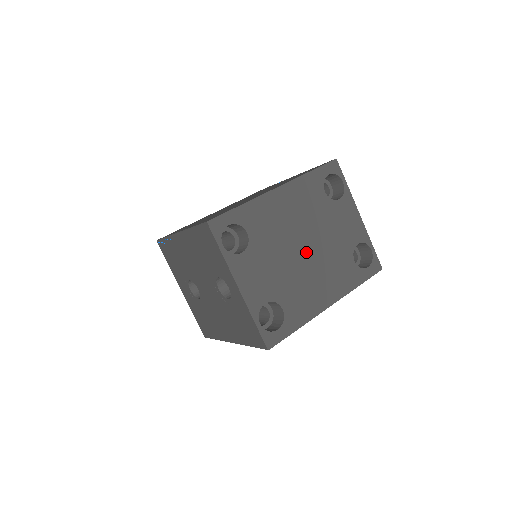
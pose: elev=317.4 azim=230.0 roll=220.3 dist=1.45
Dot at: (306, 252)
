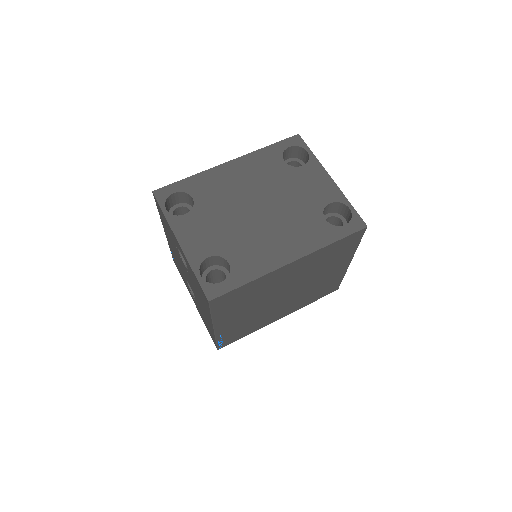
Dot at: (260, 212)
